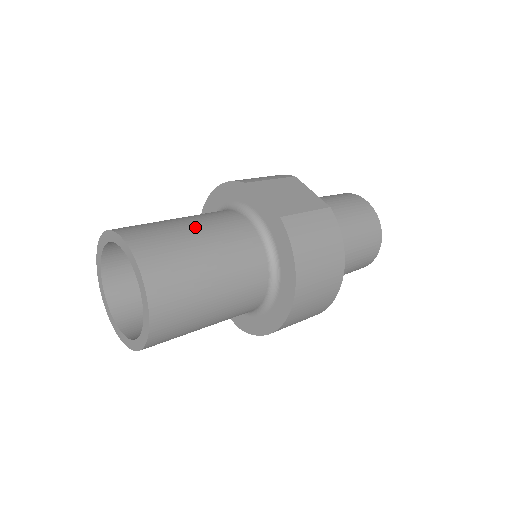
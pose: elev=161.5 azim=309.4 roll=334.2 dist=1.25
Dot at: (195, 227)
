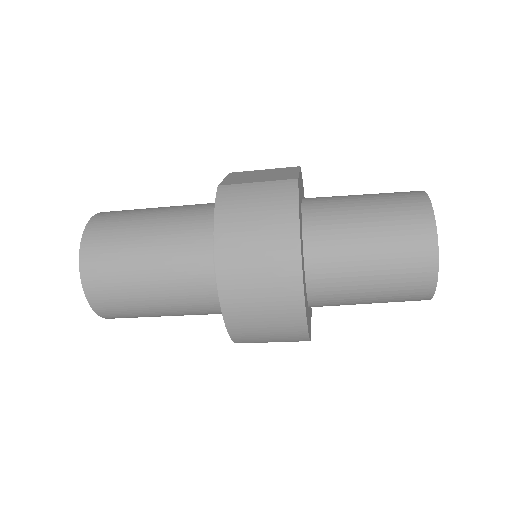
Dot at: (162, 208)
